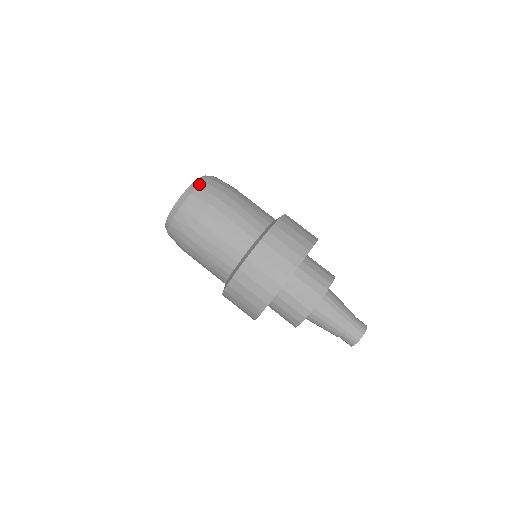
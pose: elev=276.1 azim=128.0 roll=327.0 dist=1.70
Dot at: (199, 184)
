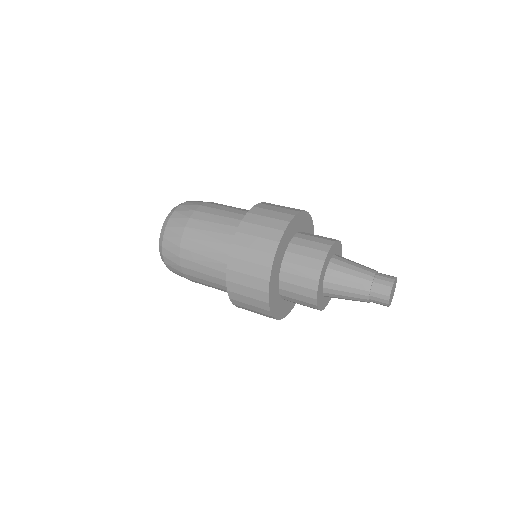
Dot at: occluded
